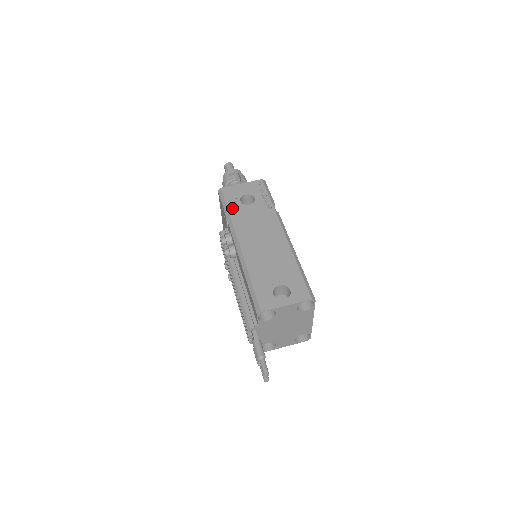
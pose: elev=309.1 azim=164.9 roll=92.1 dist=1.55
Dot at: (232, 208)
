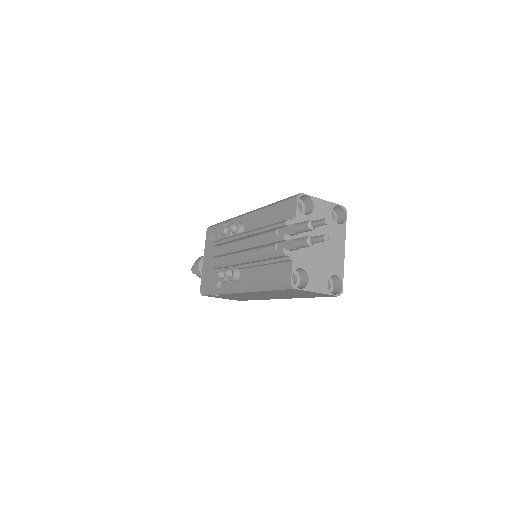
Dot at: occluded
